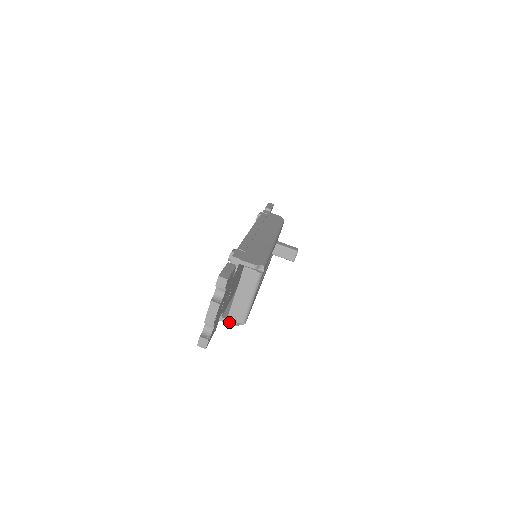
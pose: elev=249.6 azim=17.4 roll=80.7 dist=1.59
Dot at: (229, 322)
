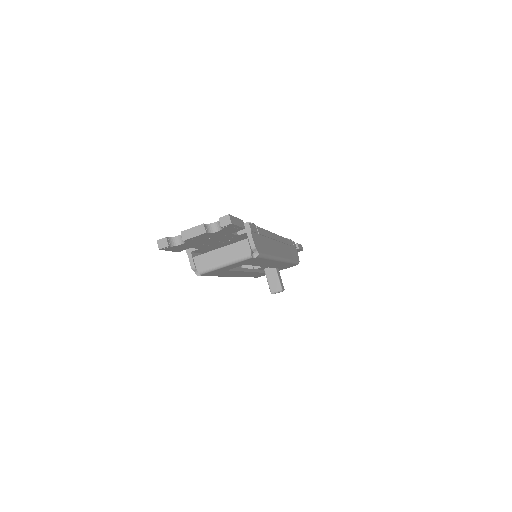
Dot at: (191, 261)
